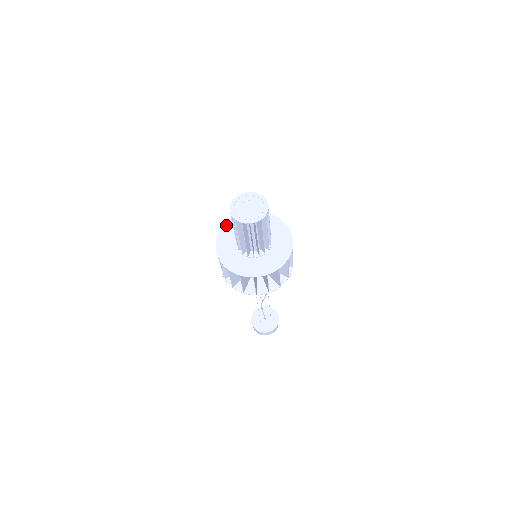
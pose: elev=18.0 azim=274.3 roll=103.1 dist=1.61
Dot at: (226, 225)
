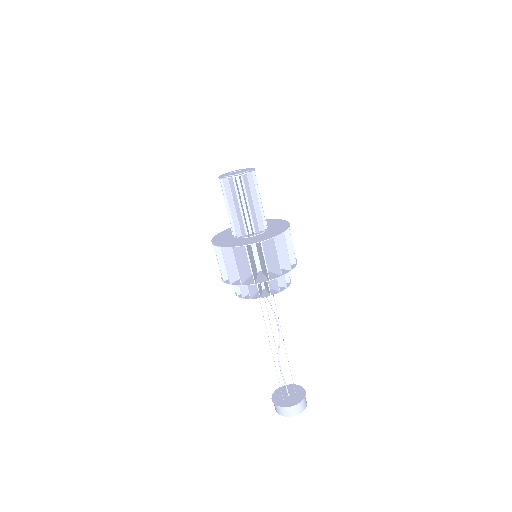
Dot at: (225, 230)
